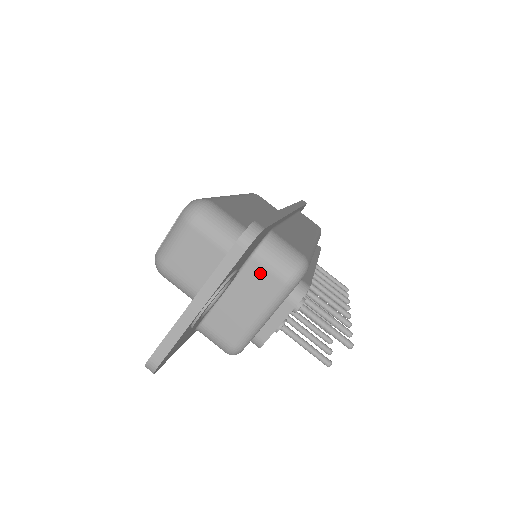
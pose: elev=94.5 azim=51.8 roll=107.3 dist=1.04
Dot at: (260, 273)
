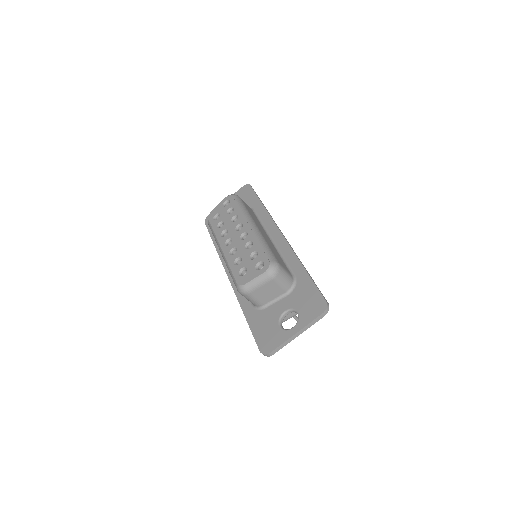
Dot at: occluded
